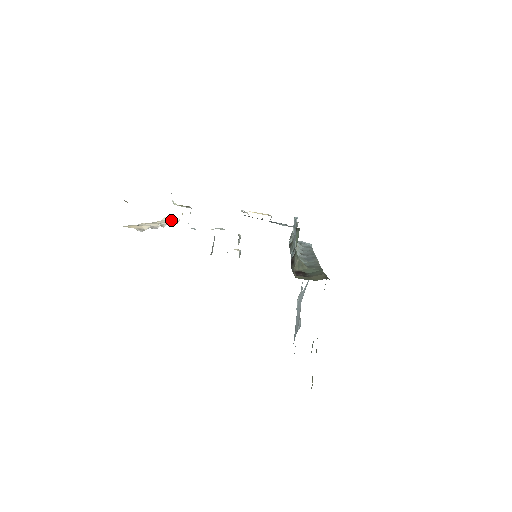
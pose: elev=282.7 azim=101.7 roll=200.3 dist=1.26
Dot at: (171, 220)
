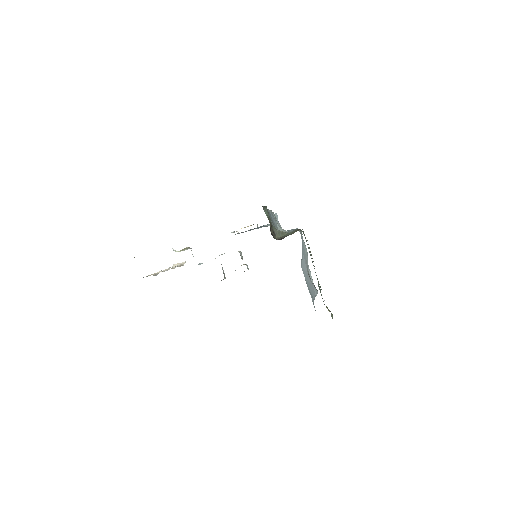
Dot at: (179, 264)
